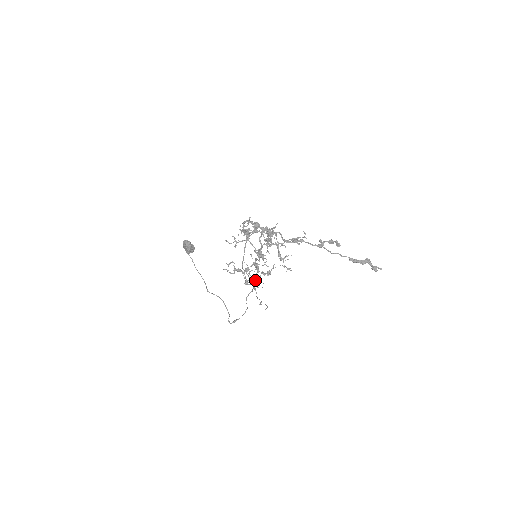
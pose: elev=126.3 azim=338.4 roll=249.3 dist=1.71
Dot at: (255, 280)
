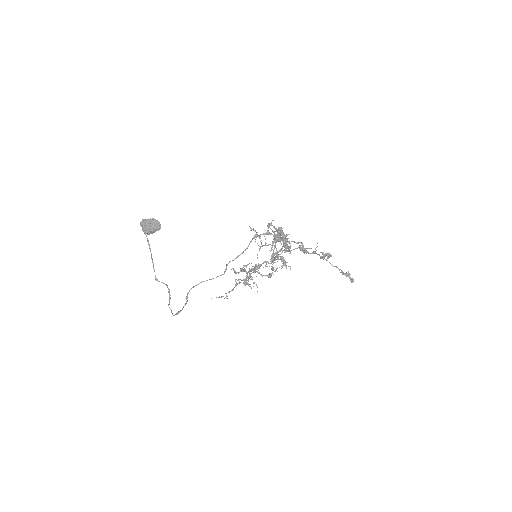
Dot at: occluded
